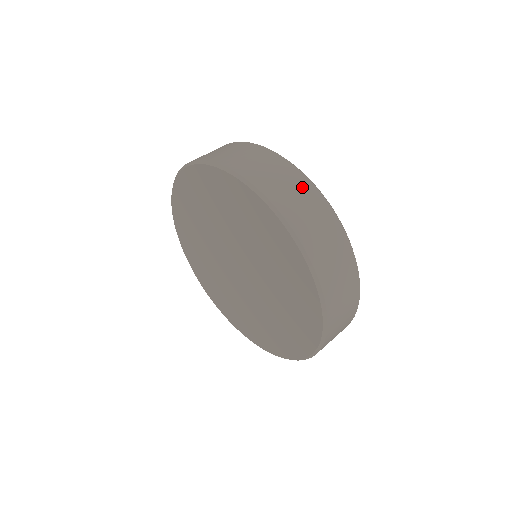
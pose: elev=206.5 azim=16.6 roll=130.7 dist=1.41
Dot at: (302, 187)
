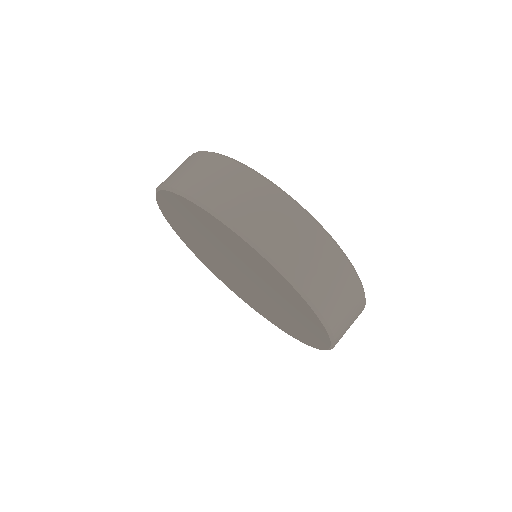
Dot at: (326, 255)
